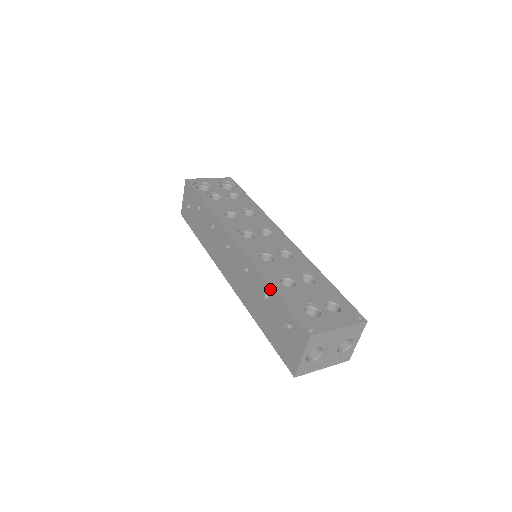
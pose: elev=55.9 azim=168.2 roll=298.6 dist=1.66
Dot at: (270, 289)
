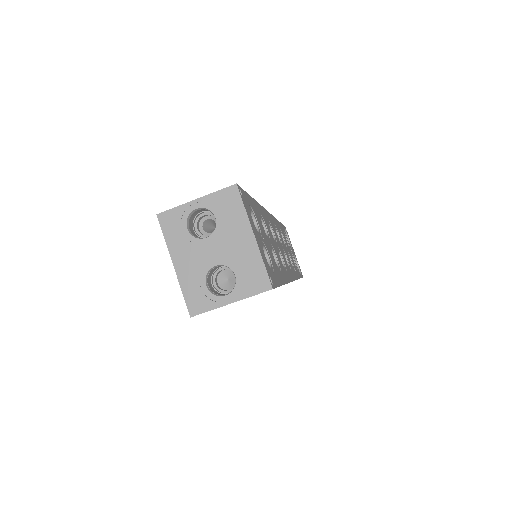
Dot at: occluded
